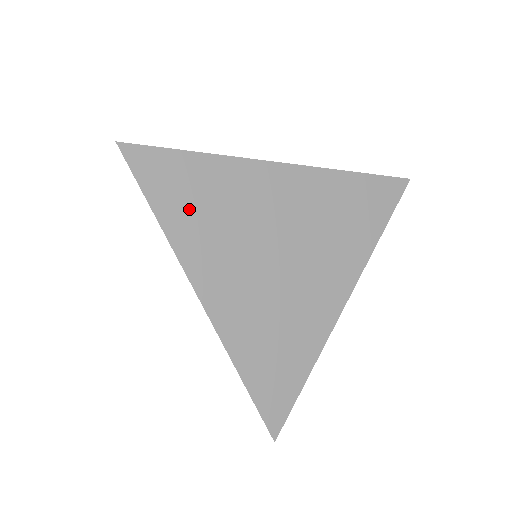
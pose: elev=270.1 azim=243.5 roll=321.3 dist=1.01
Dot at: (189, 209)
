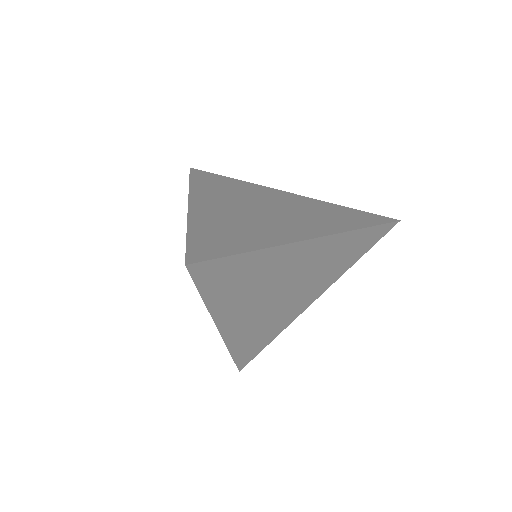
Dot at: (230, 288)
